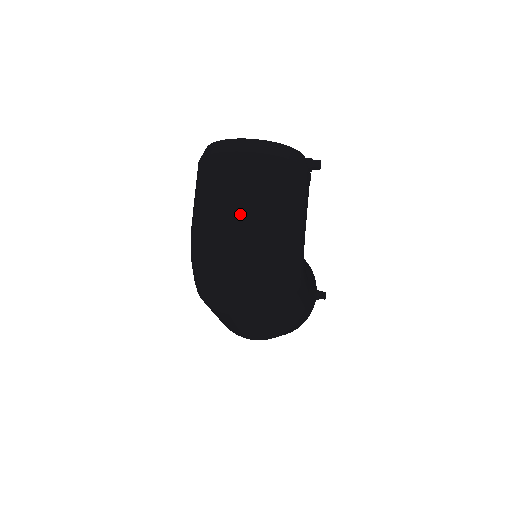
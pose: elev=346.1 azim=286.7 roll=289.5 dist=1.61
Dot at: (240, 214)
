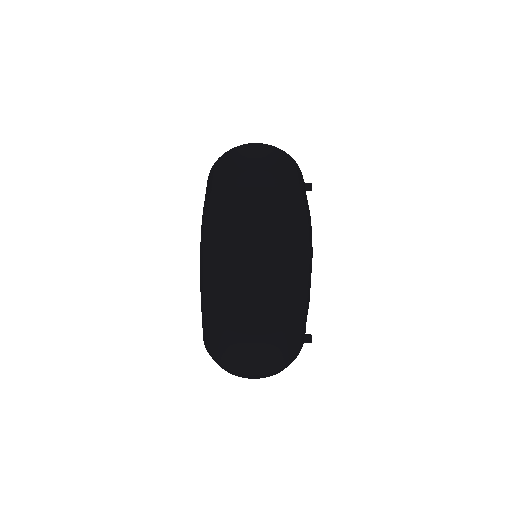
Dot at: (267, 168)
